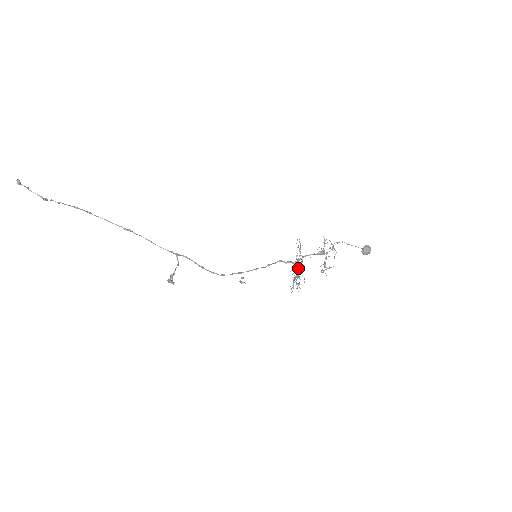
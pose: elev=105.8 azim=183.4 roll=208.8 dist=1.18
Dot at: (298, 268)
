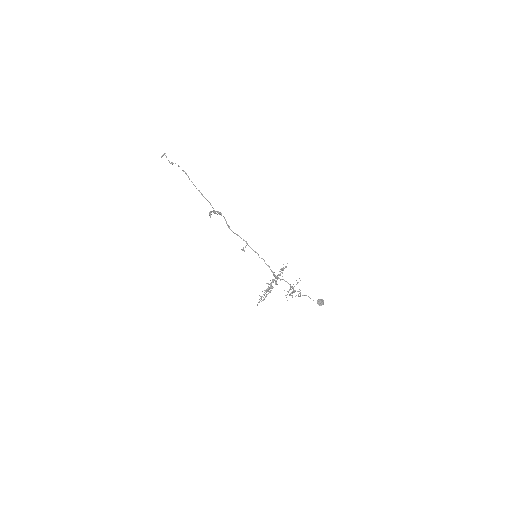
Dot at: occluded
